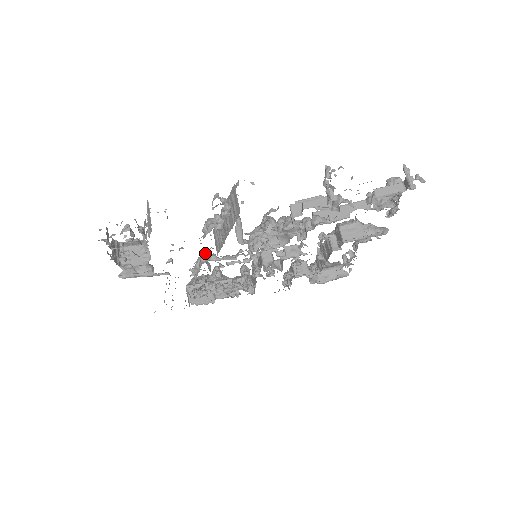
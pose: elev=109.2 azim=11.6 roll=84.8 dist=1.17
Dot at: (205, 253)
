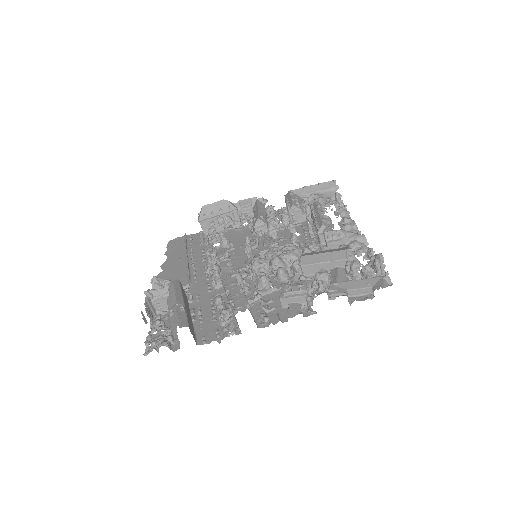
Dot at: (215, 274)
